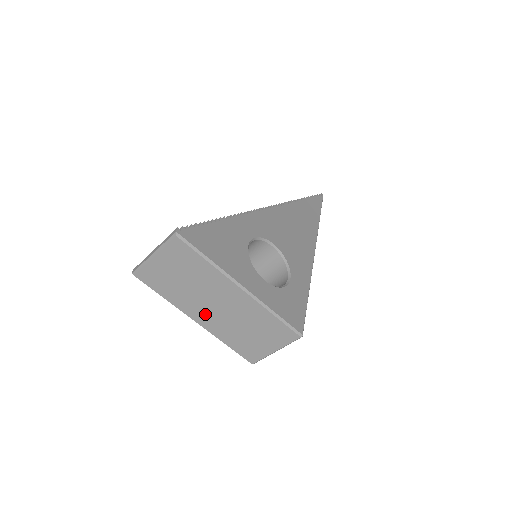
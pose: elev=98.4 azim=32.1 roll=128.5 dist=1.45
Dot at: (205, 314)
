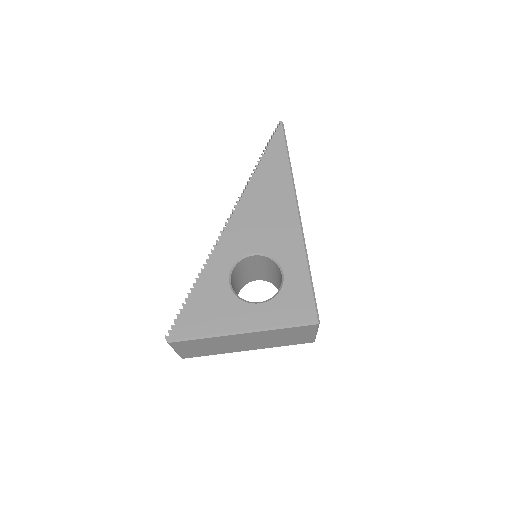
Dot at: (246, 347)
